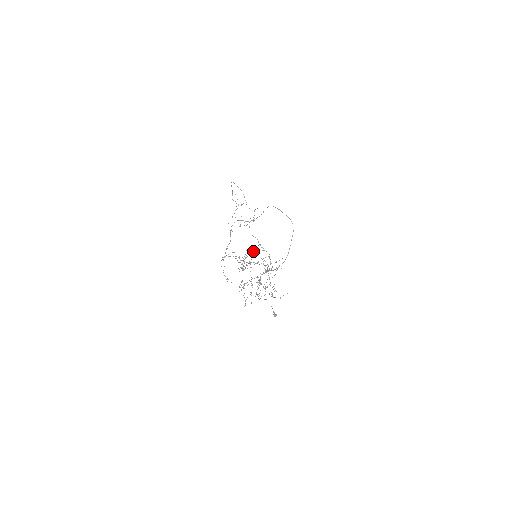
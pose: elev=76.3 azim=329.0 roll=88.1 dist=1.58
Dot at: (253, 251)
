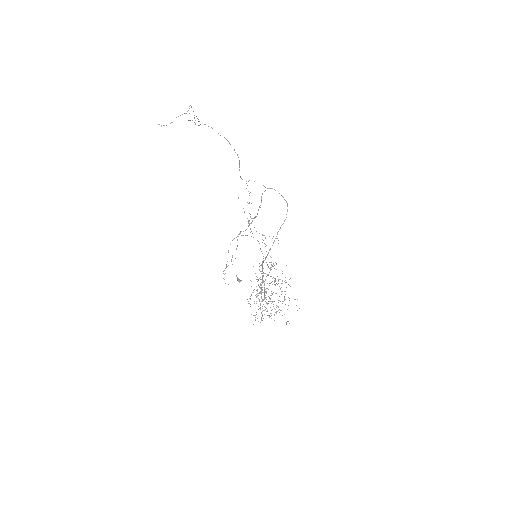
Dot at: occluded
